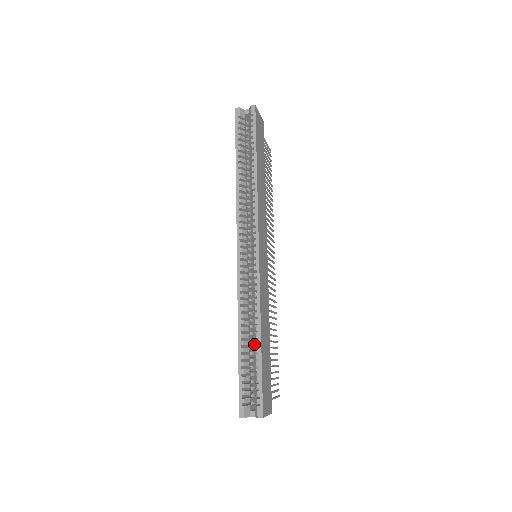
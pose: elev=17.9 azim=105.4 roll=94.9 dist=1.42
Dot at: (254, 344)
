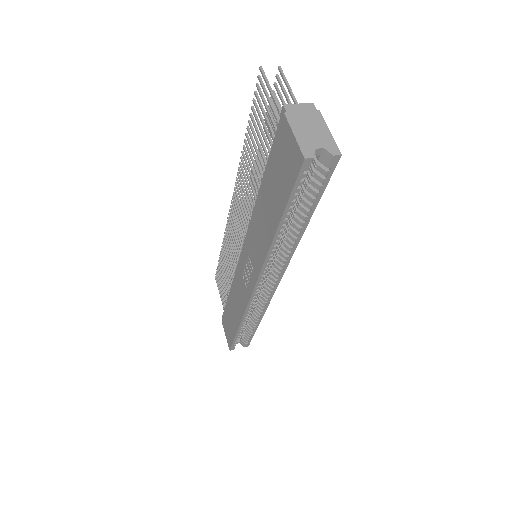
Dot at: (251, 323)
